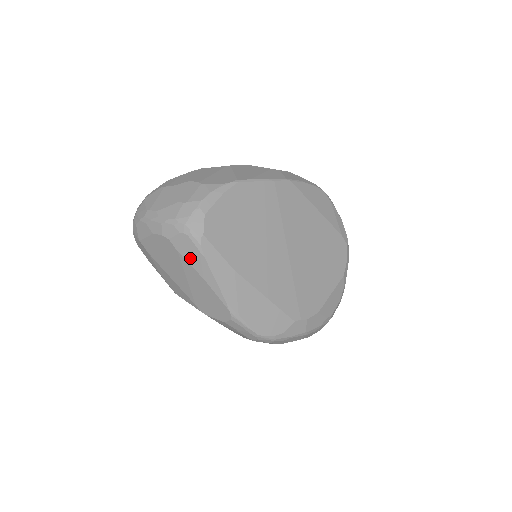
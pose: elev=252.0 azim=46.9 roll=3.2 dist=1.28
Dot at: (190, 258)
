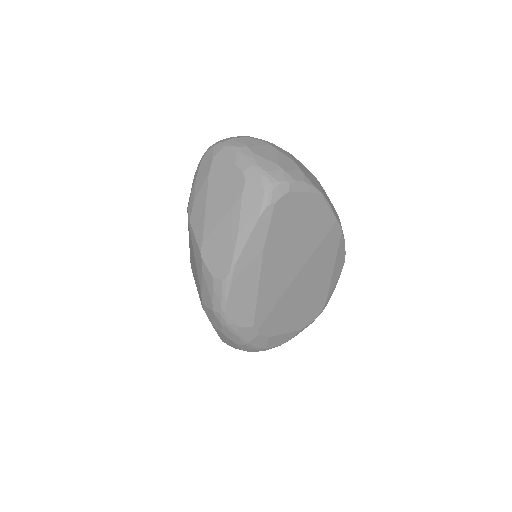
Dot at: (246, 208)
